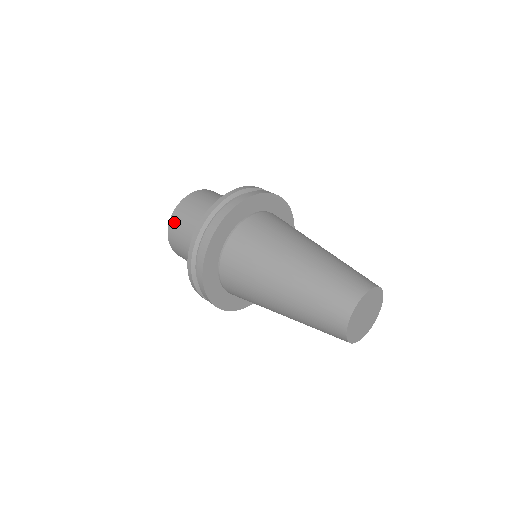
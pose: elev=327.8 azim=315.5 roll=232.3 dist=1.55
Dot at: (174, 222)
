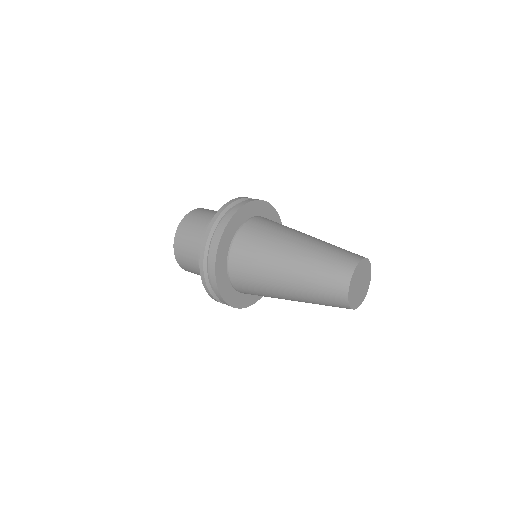
Dot at: (179, 259)
